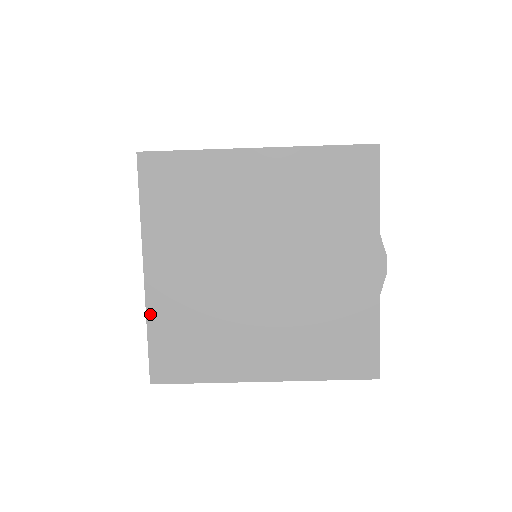
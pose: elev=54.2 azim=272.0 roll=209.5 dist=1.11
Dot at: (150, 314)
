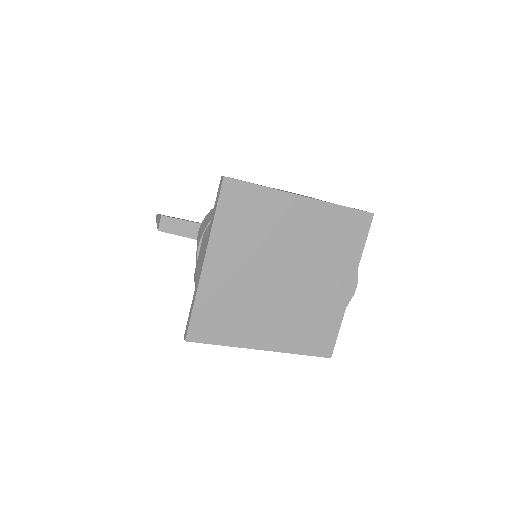
Dot at: (199, 292)
